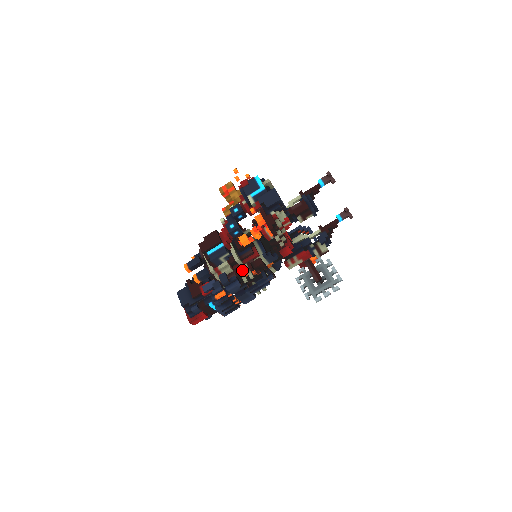
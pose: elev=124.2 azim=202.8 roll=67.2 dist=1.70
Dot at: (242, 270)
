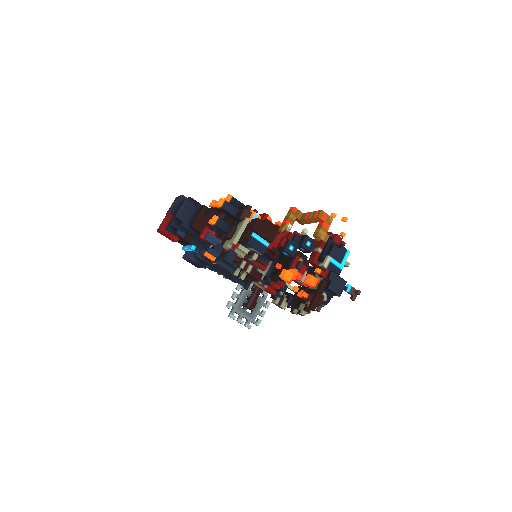
Dot at: (245, 267)
